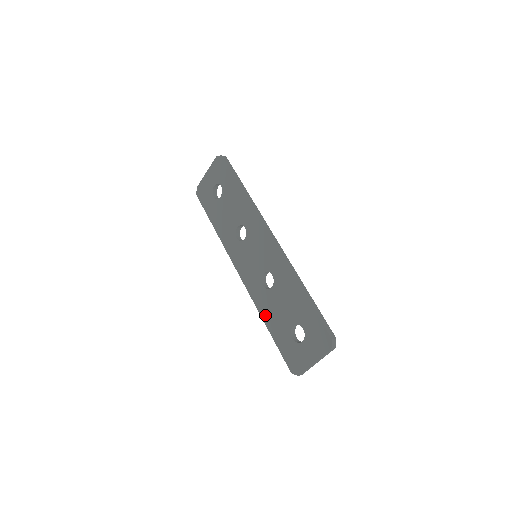
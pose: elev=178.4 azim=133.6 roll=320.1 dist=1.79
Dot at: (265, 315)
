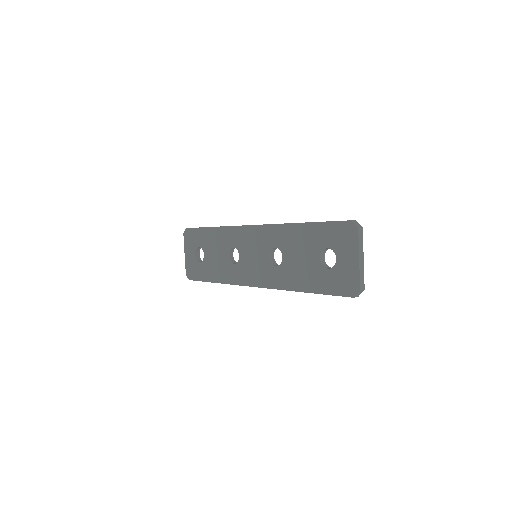
Dot at: (296, 285)
